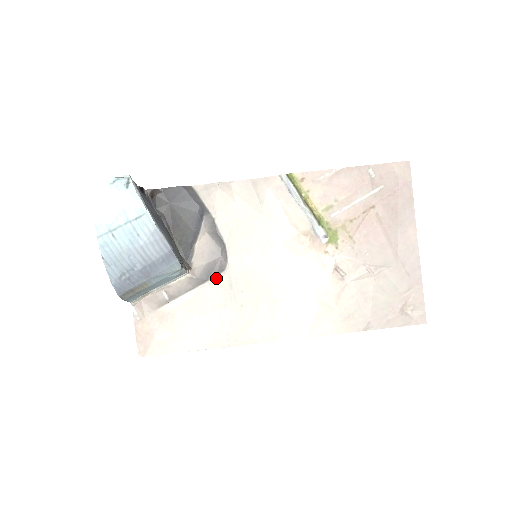
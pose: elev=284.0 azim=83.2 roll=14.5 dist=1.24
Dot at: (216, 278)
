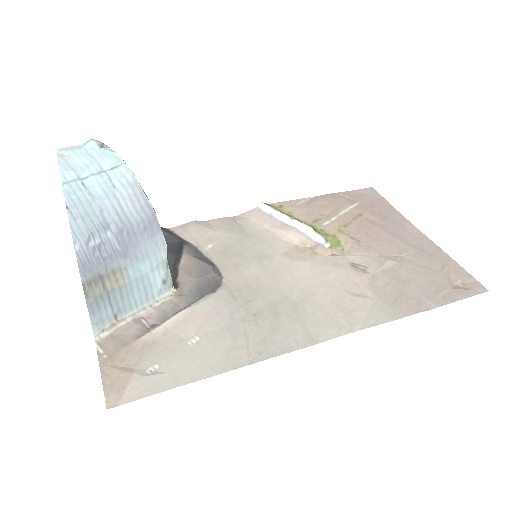
Dot at: (212, 293)
